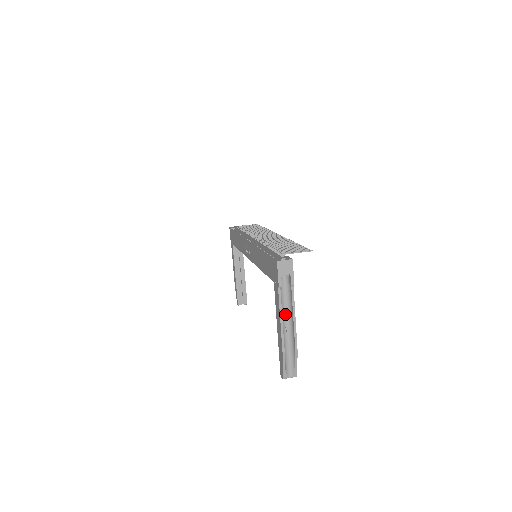
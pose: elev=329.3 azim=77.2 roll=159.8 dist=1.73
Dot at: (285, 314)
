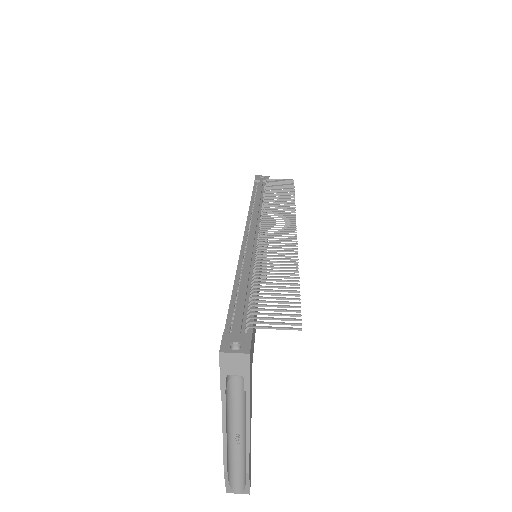
Dot at: (236, 418)
